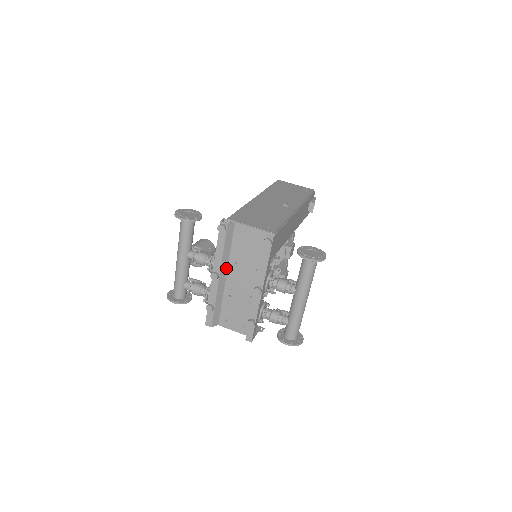
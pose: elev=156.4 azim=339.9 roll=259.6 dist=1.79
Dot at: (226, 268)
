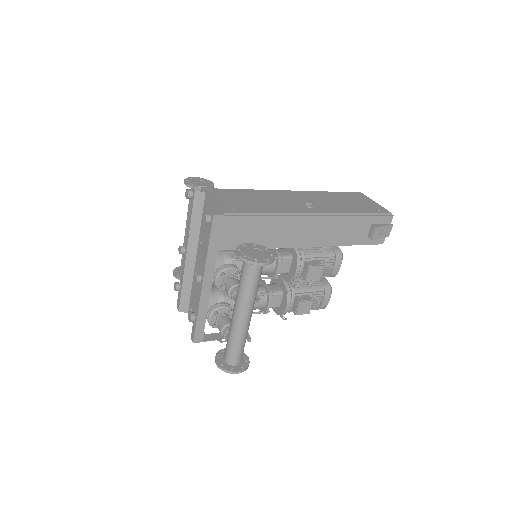
Dot at: (196, 246)
